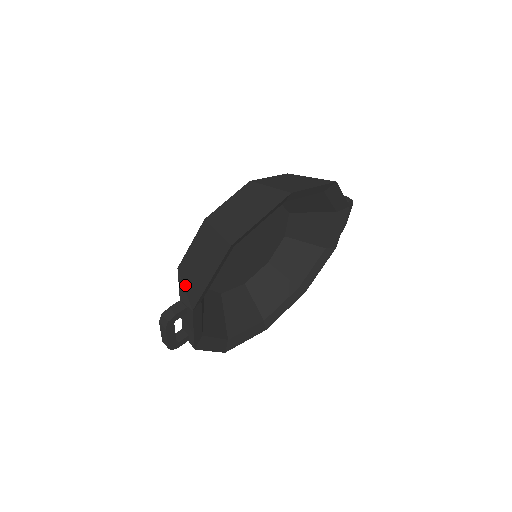
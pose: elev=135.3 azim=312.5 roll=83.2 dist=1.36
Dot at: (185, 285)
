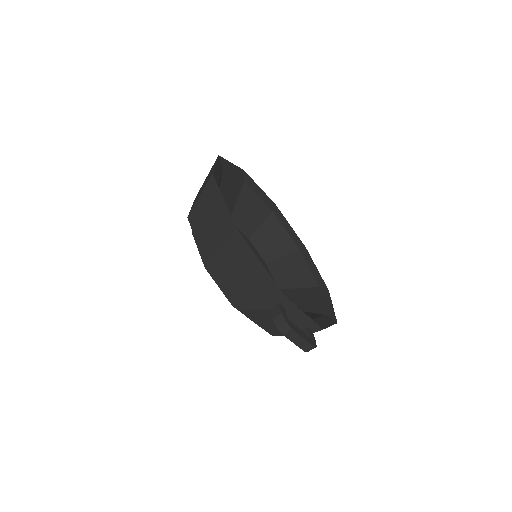
Dot at: (257, 302)
